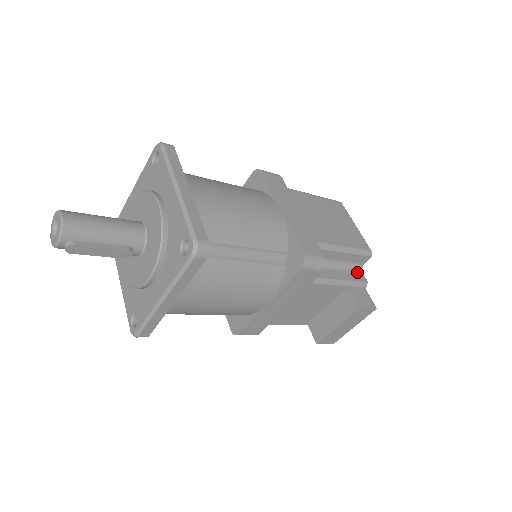
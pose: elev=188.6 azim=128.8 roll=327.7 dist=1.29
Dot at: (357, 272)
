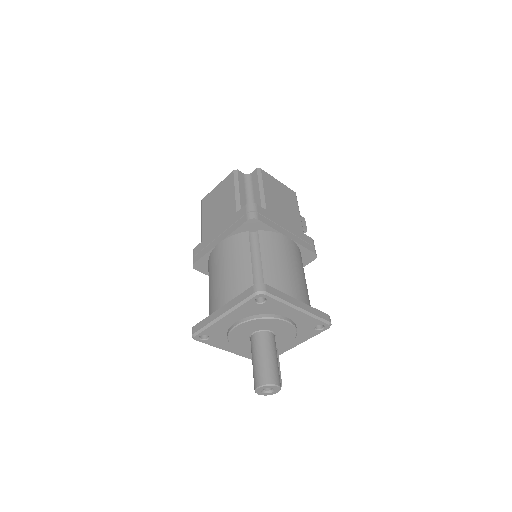
Dot at: occluded
